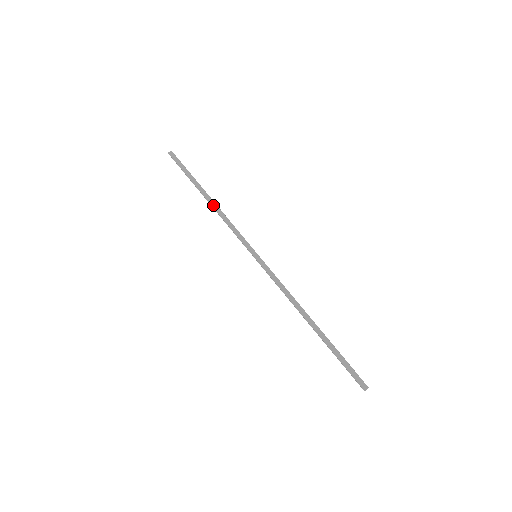
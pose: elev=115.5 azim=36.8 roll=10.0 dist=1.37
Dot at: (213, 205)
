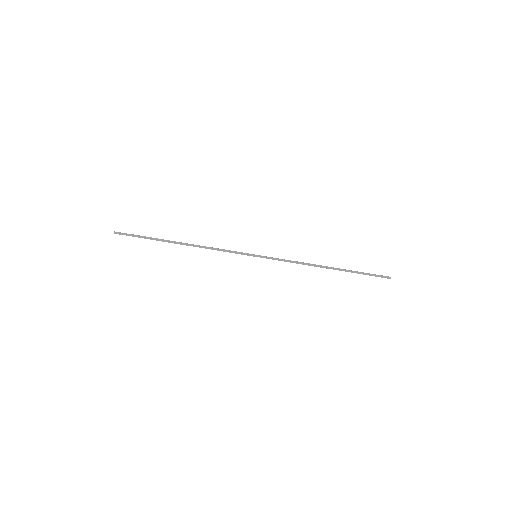
Dot at: occluded
